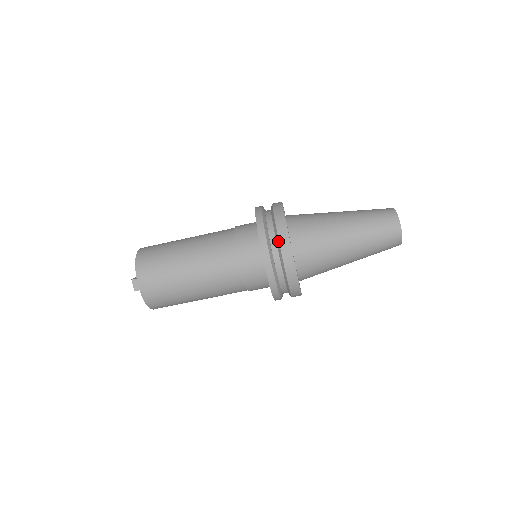
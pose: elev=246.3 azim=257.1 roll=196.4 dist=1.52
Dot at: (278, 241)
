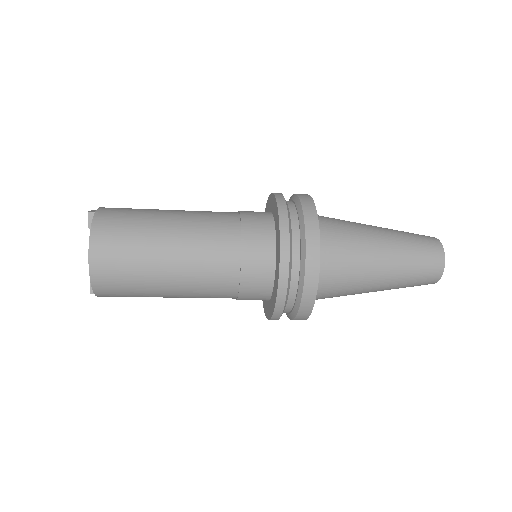
Dot at: (290, 319)
